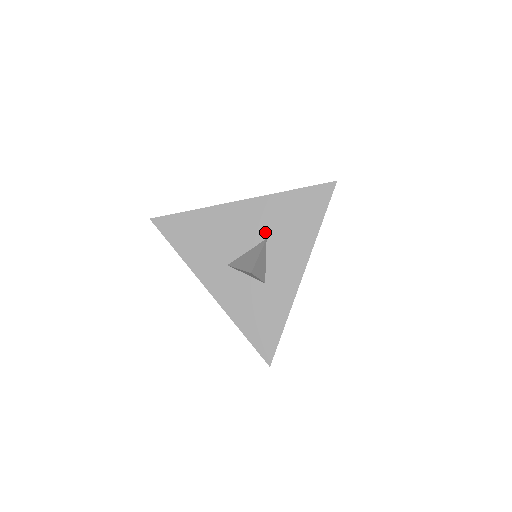
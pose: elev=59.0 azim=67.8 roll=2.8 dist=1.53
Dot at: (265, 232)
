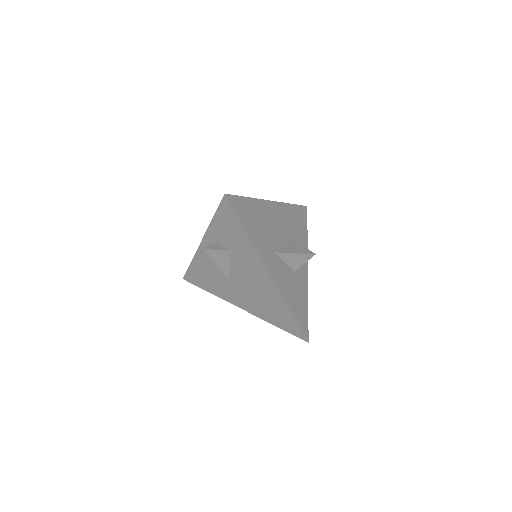
Dot at: (287, 231)
